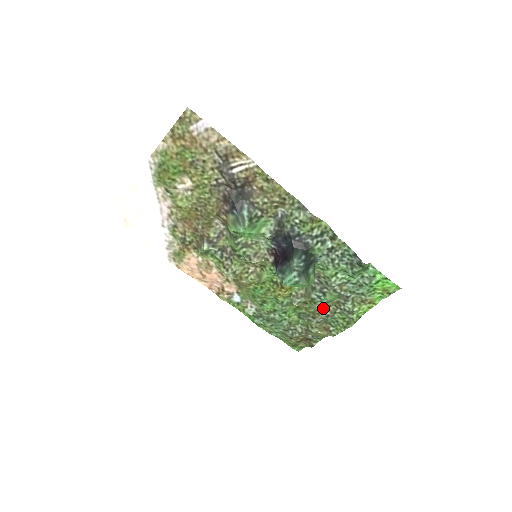
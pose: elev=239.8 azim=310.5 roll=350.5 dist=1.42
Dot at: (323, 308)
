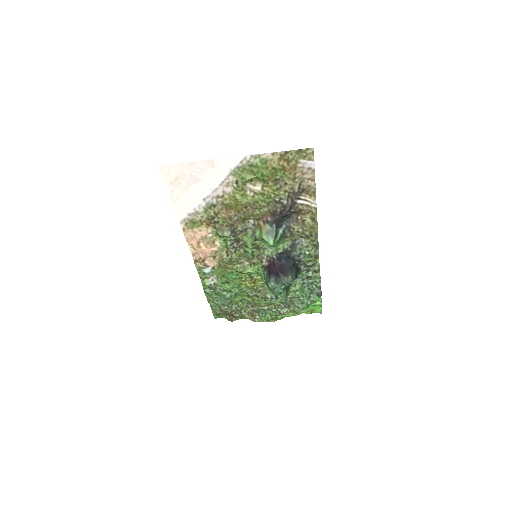
Dot at: (266, 305)
